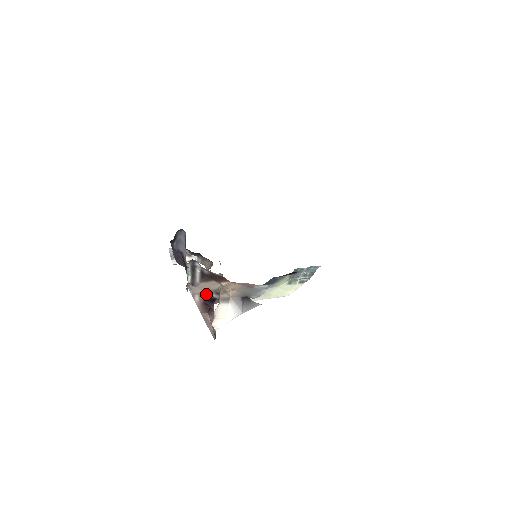
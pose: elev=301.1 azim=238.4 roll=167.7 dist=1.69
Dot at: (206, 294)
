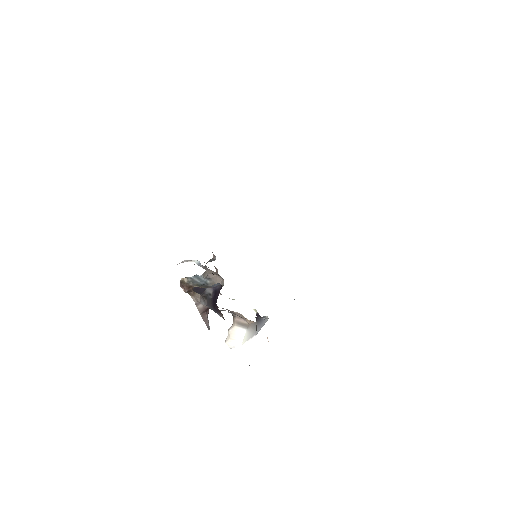
Dot at: occluded
